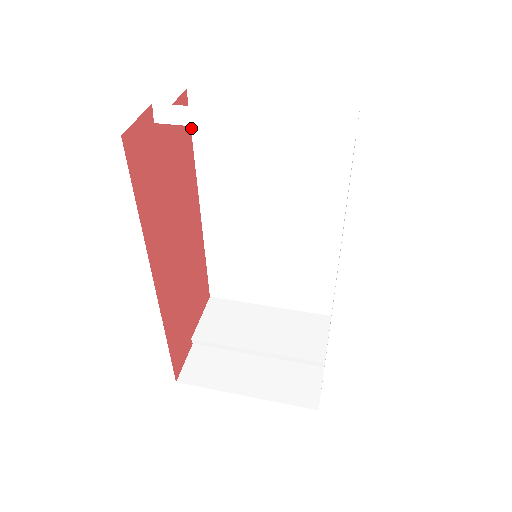
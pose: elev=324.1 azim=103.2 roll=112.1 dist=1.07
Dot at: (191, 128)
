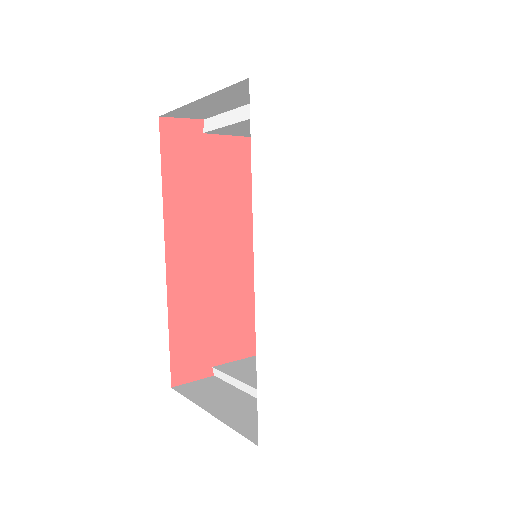
Dot at: occluded
